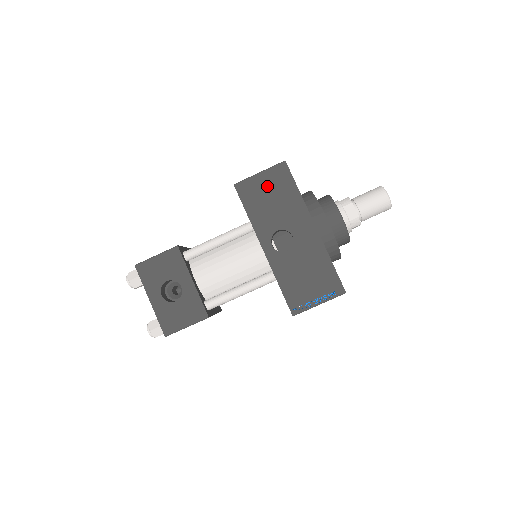
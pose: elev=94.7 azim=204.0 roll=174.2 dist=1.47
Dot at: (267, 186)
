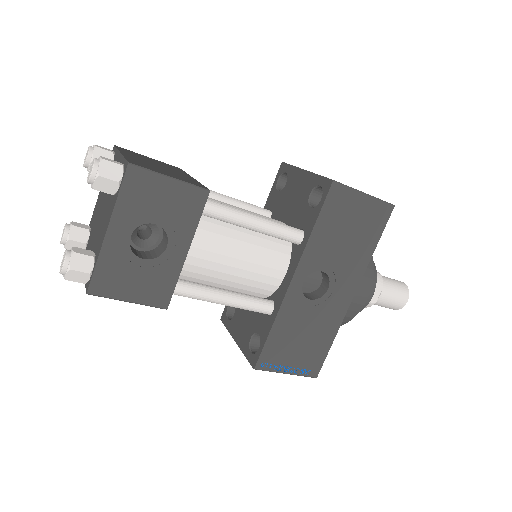
Dot at: (358, 215)
